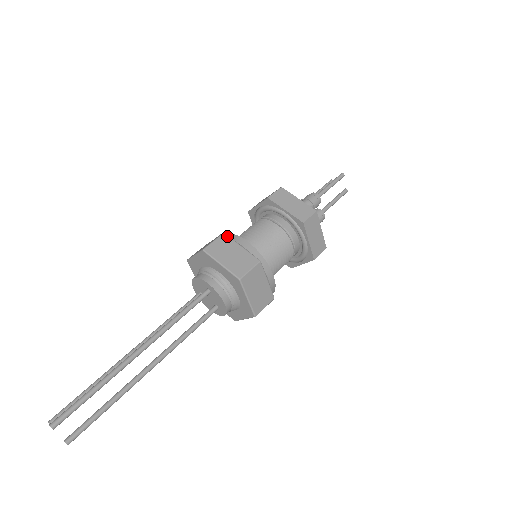
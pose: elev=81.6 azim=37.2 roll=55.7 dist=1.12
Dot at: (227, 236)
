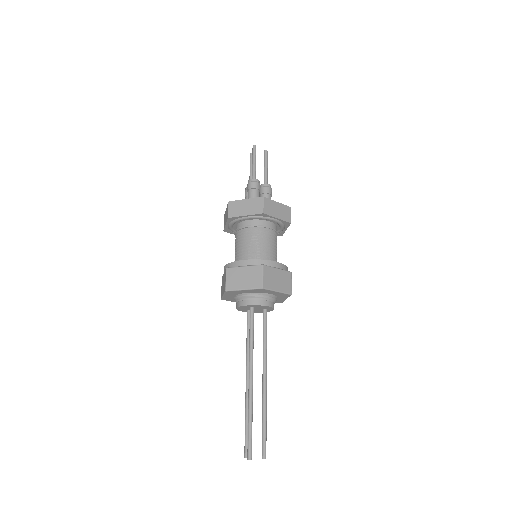
Dot at: (230, 268)
